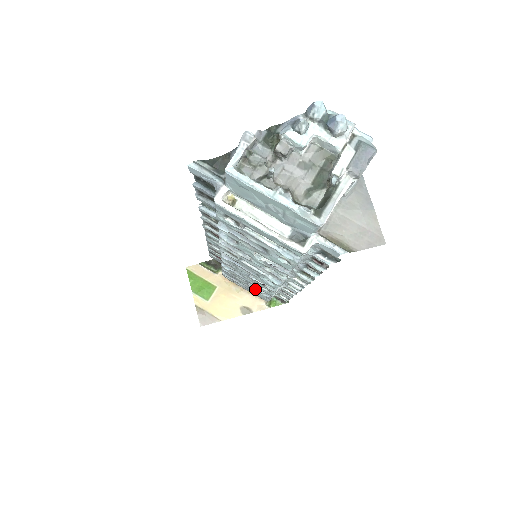
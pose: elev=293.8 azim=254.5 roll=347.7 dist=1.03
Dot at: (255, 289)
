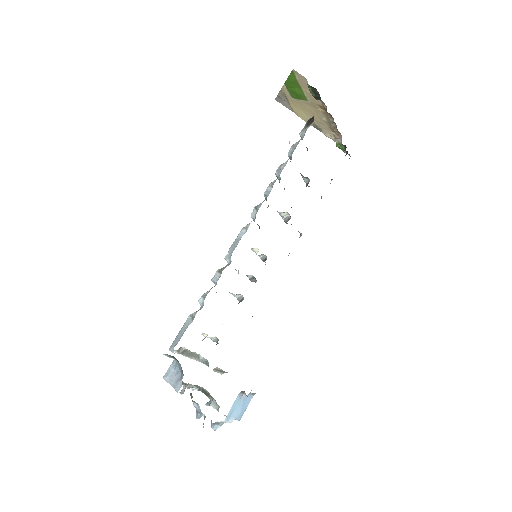
Dot at: (302, 176)
